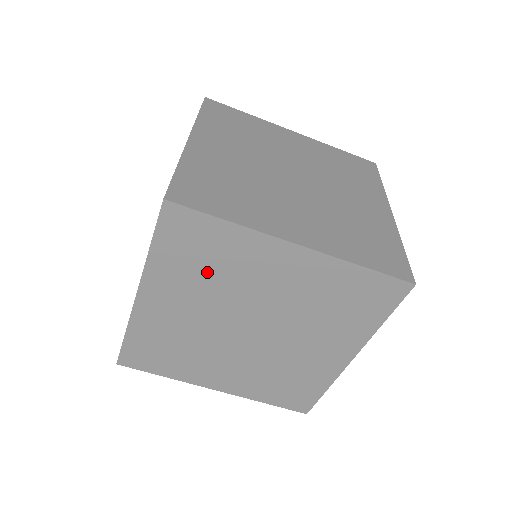
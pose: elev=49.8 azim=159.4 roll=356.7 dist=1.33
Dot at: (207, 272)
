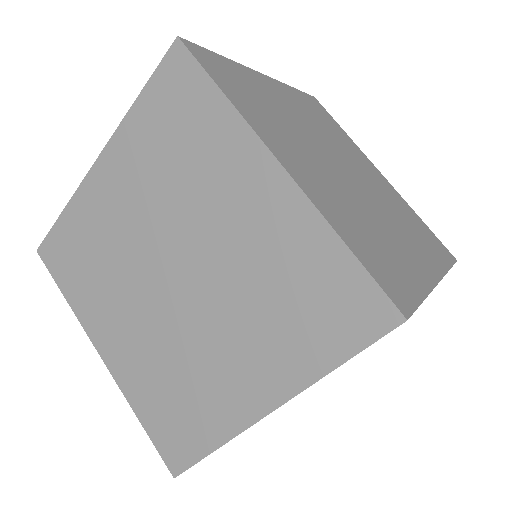
Dot at: (270, 113)
